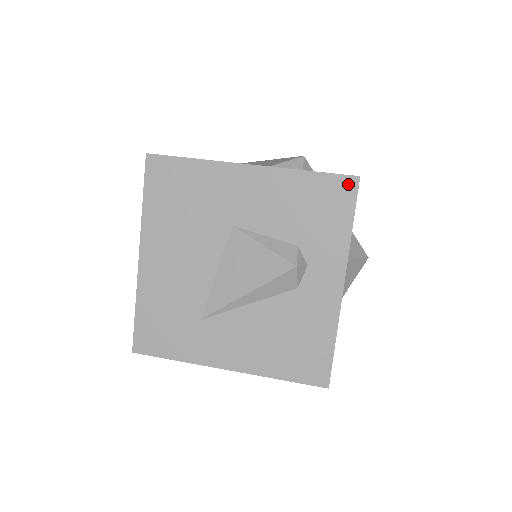
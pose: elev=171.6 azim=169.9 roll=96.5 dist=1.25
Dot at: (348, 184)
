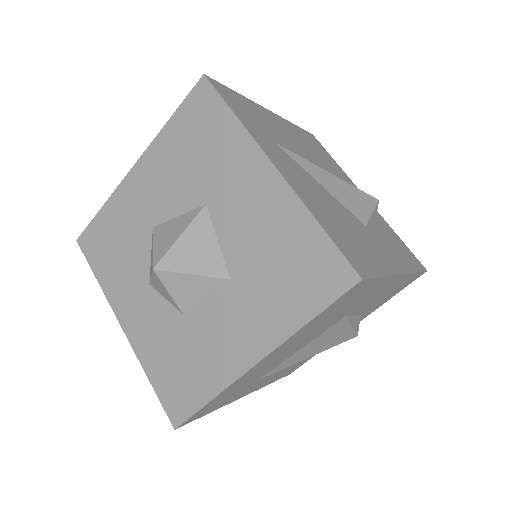
Dot at: (419, 276)
